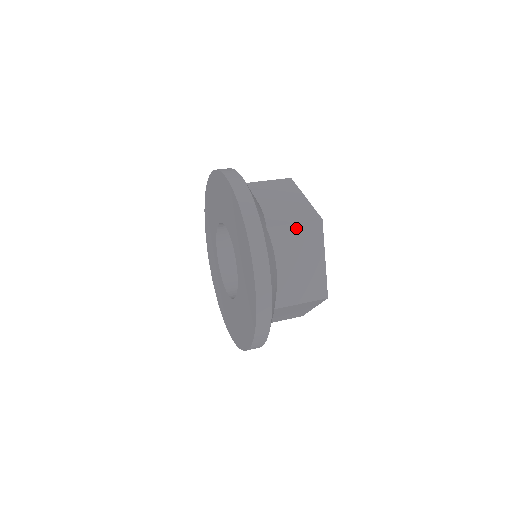
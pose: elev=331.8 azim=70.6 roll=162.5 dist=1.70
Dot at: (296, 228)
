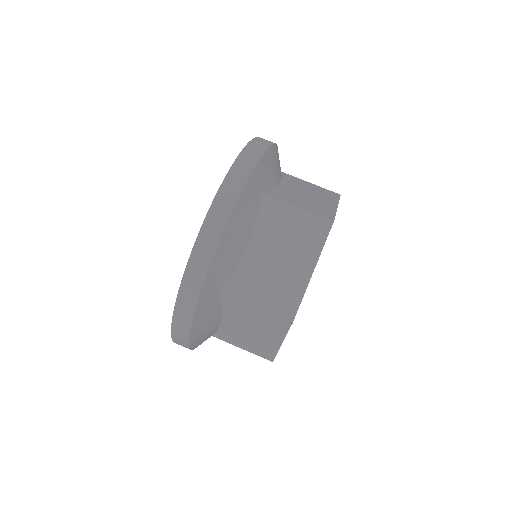
Dot at: (256, 310)
